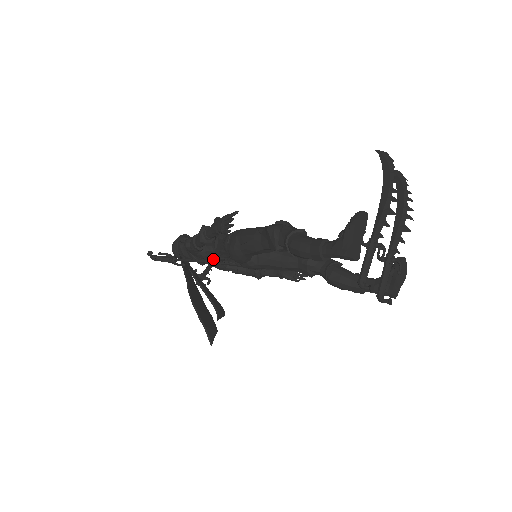
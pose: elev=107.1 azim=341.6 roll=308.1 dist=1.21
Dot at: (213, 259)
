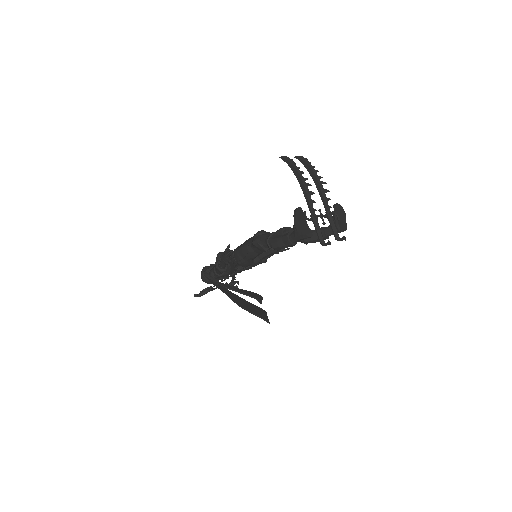
Dot at: (233, 273)
